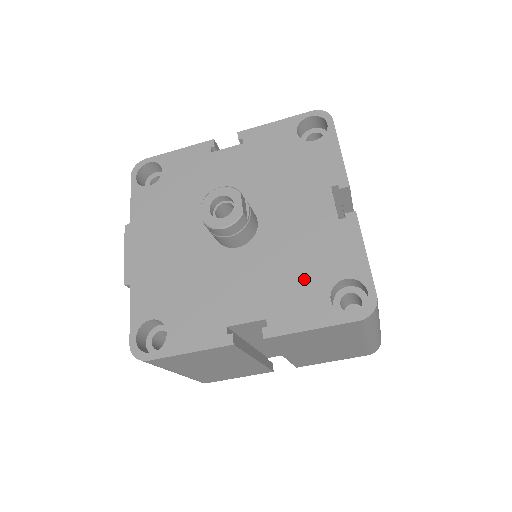
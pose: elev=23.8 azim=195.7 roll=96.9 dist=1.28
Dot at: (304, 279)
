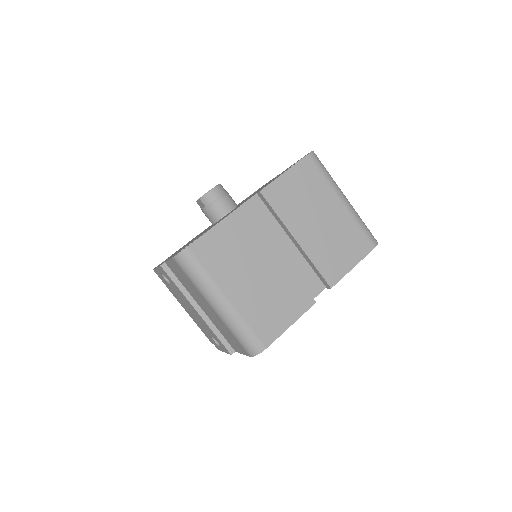
Dot at: occluded
